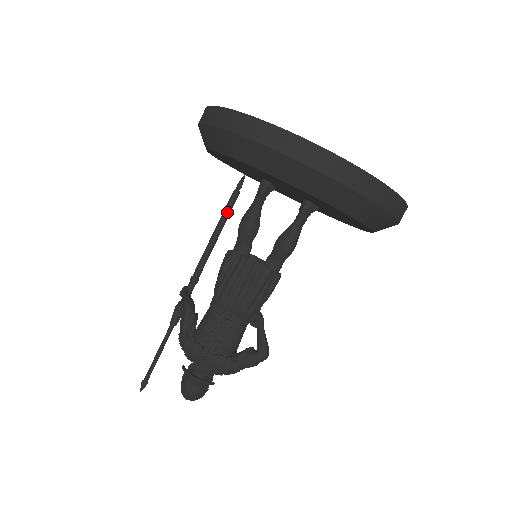
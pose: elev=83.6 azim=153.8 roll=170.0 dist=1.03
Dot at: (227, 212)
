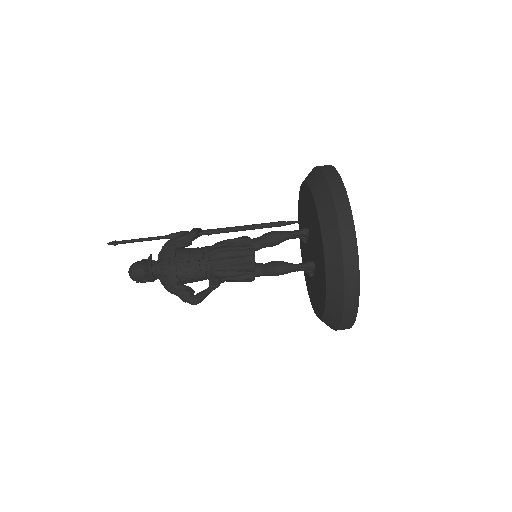
Dot at: (269, 225)
